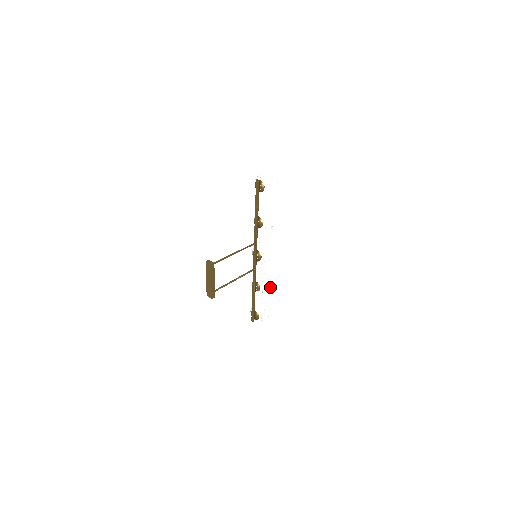
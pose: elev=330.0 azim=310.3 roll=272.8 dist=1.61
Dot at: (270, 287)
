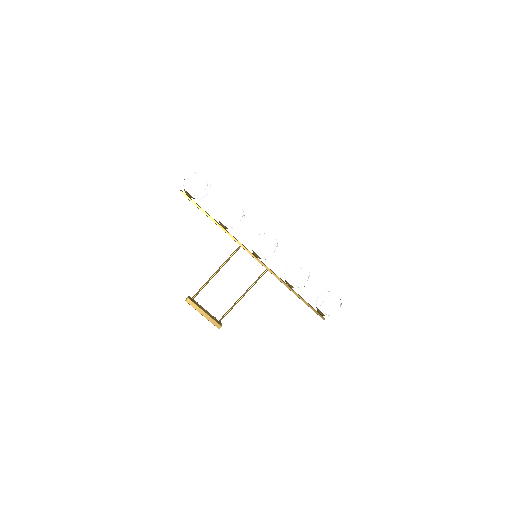
Dot at: (304, 277)
